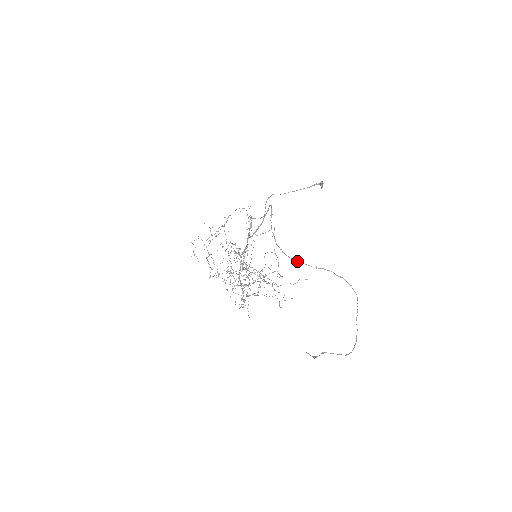
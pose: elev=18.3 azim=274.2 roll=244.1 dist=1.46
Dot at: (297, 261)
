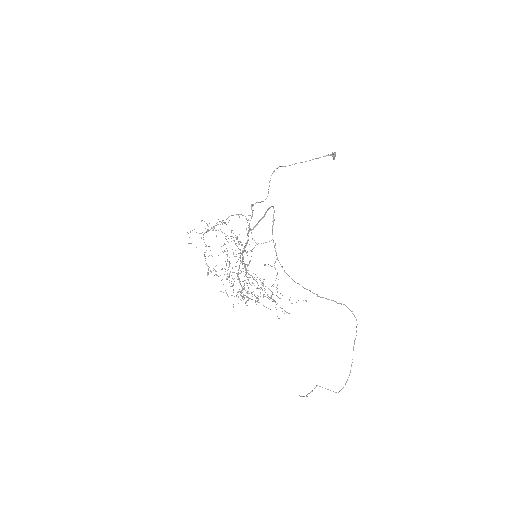
Dot at: (297, 283)
